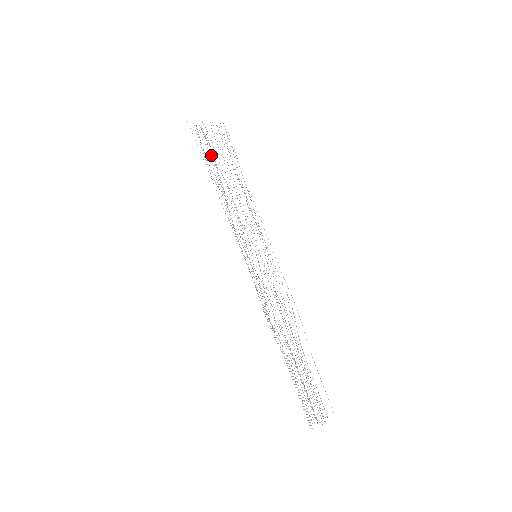
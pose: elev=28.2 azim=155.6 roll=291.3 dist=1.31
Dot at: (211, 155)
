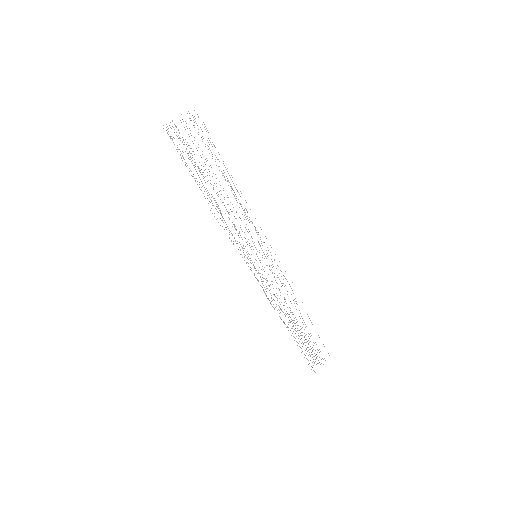
Dot at: (191, 158)
